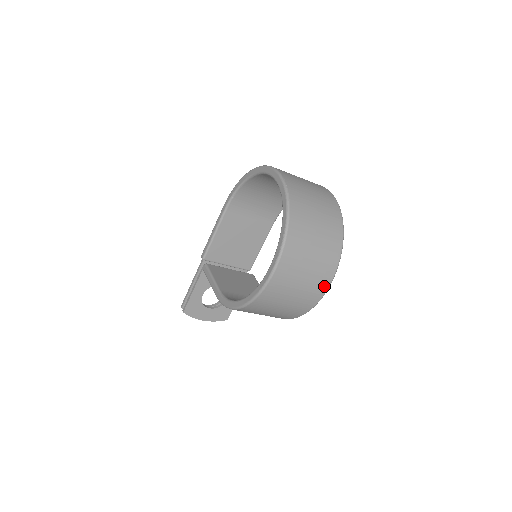
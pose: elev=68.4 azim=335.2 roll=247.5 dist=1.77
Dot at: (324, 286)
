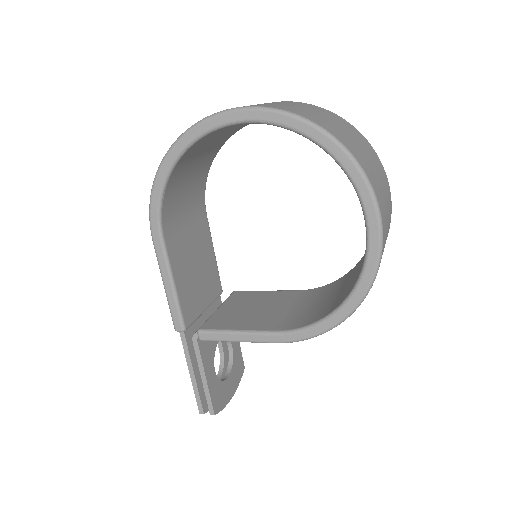
Dot at: (390, 200)
